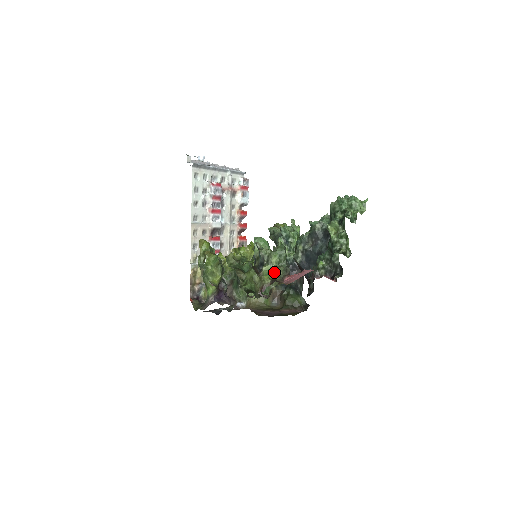
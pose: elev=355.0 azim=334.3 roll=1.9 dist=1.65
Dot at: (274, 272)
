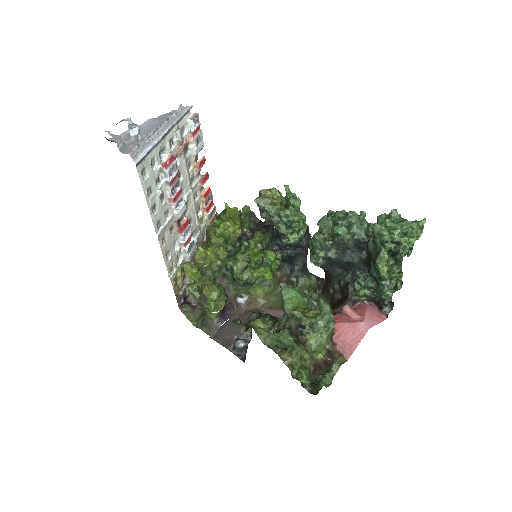
Dot at: (324, 342)
